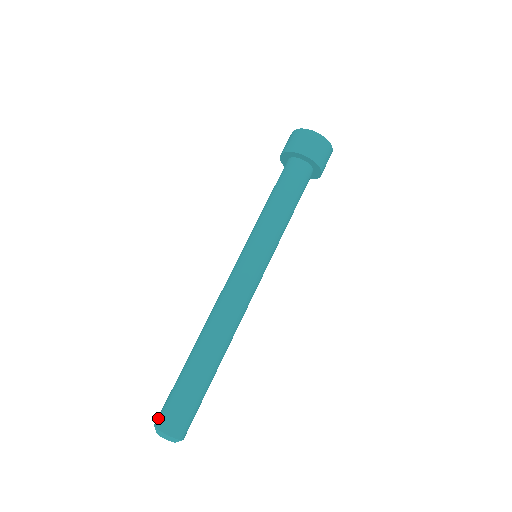
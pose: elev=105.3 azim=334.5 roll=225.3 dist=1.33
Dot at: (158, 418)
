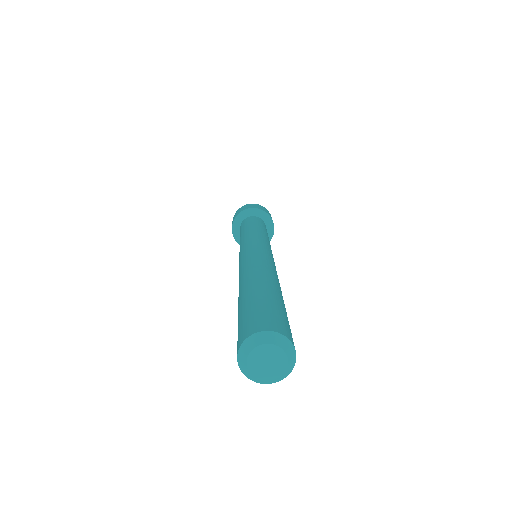
Dot at: (239, 339)
